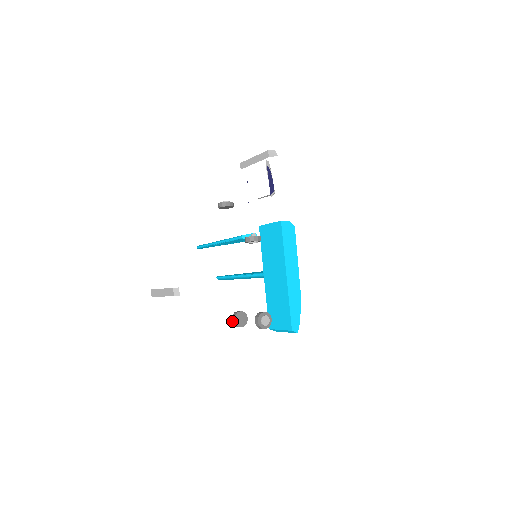
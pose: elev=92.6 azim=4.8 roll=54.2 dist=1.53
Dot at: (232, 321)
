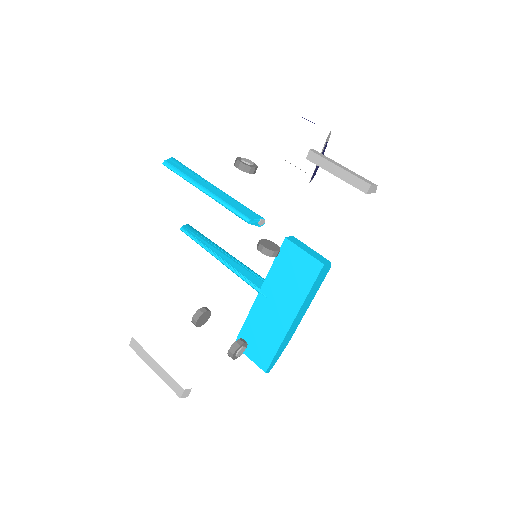
Dot at: (192, 319)
